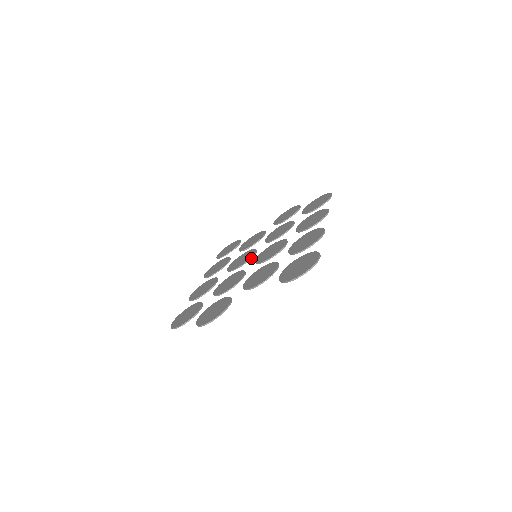
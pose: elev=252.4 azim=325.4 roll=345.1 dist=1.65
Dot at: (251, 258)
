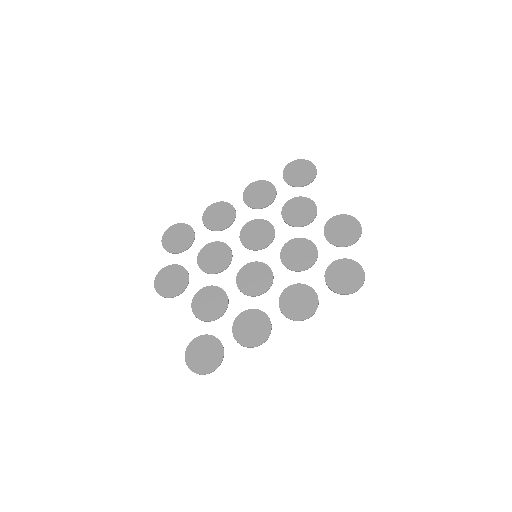
Dot at: (255, 250)
